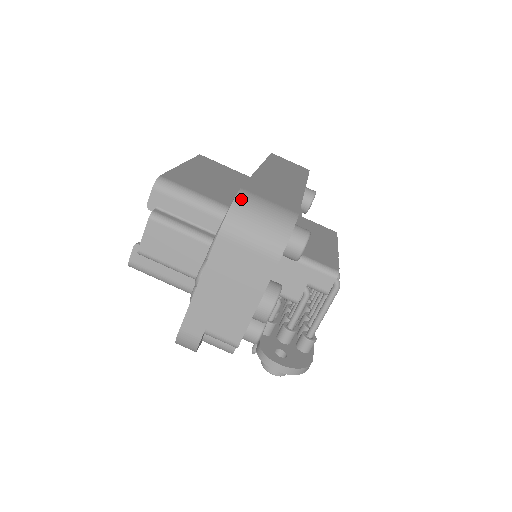
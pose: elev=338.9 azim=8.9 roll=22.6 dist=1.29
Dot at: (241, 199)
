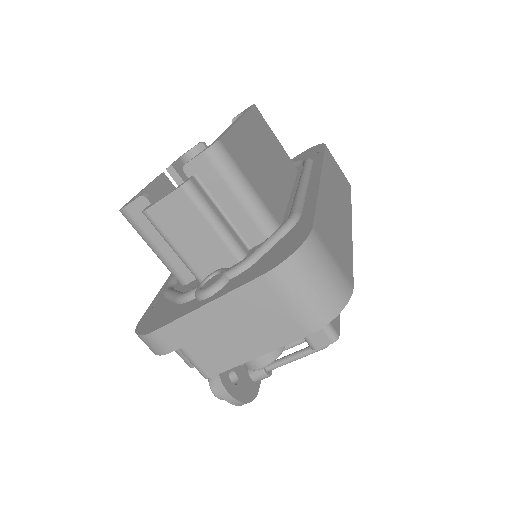
Dot at: (310, 246)
